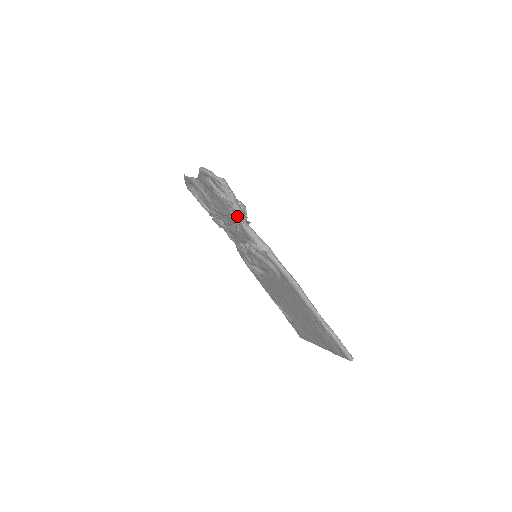
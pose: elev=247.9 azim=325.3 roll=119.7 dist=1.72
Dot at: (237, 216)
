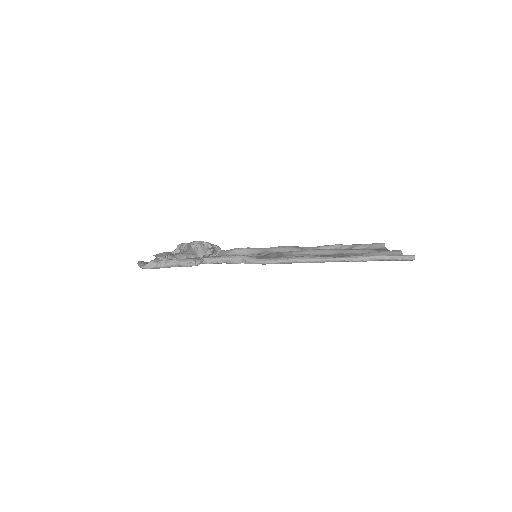
Dot at: (195, 265)
